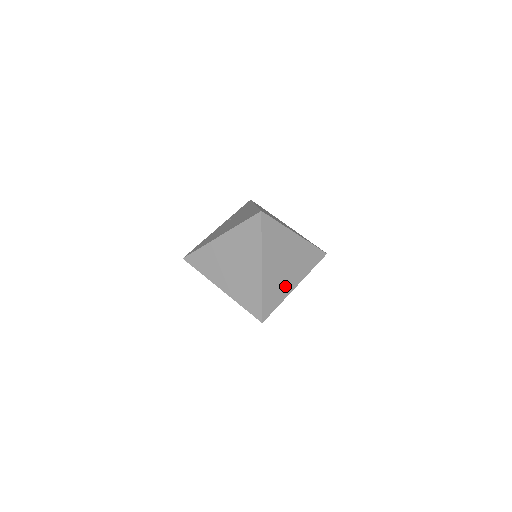
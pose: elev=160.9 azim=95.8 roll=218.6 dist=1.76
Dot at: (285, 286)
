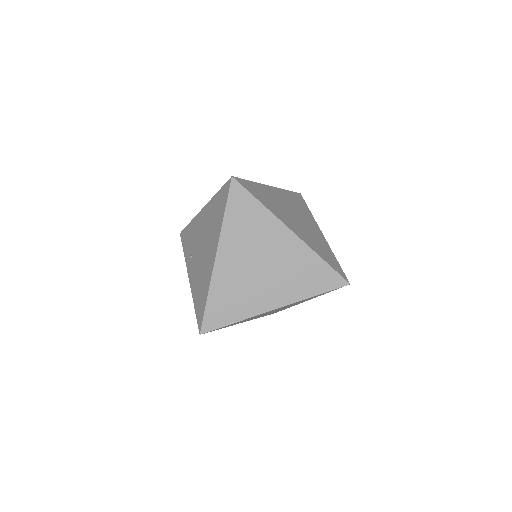
Dot at: (319, 238)
